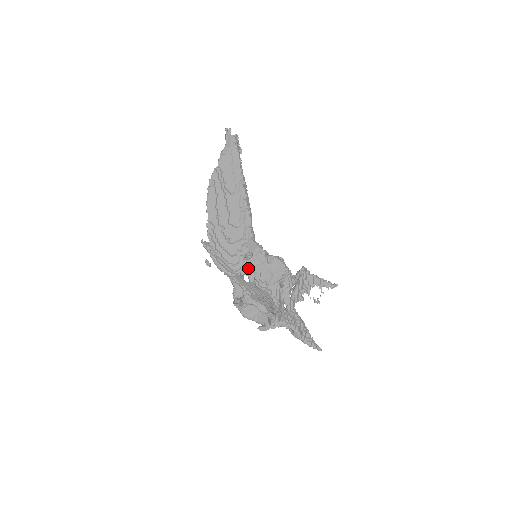
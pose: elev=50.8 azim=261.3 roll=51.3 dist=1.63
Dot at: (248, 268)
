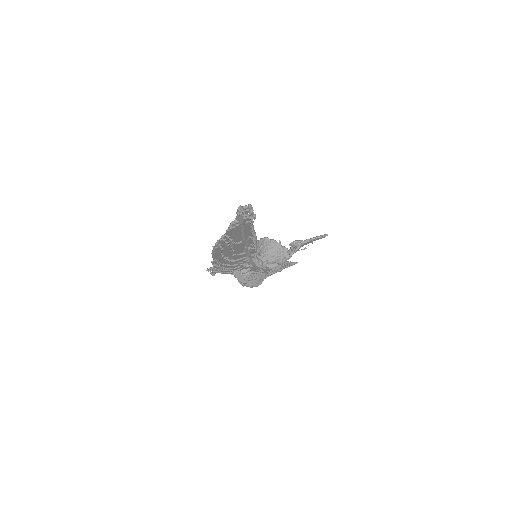
Dot at: (247, 268)
